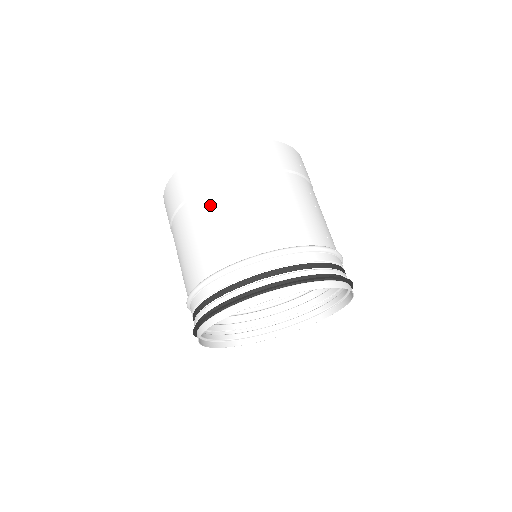
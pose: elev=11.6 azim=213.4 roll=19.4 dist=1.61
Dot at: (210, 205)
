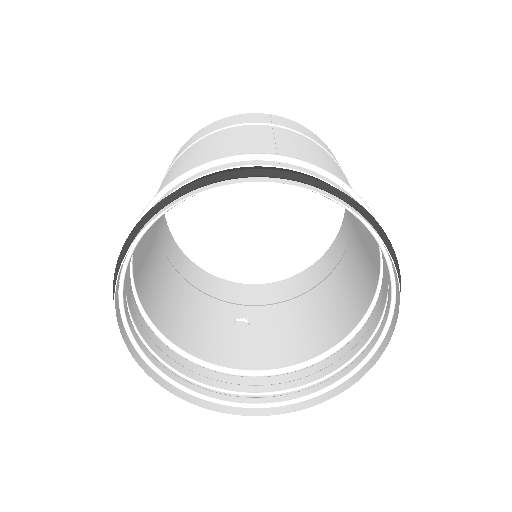
Dot at: occluded
